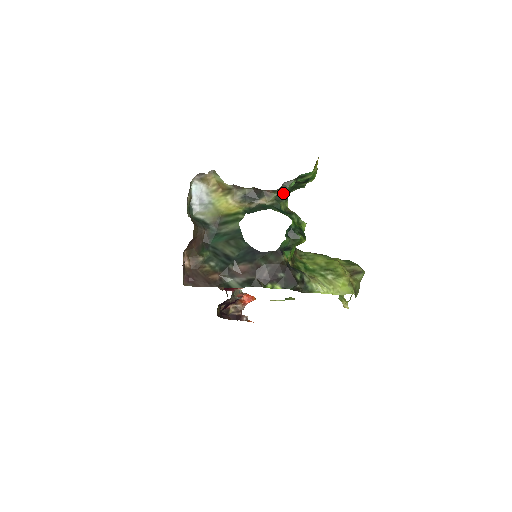
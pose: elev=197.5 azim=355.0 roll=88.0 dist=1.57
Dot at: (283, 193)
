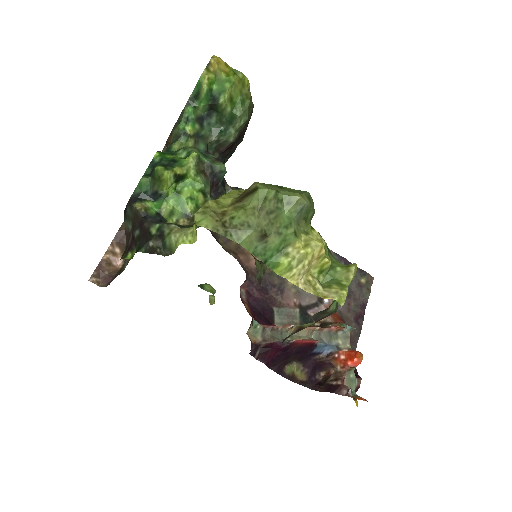
Dot at: (179, 130)
